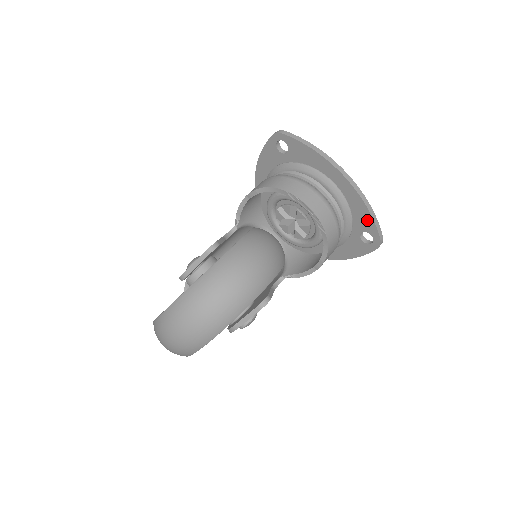
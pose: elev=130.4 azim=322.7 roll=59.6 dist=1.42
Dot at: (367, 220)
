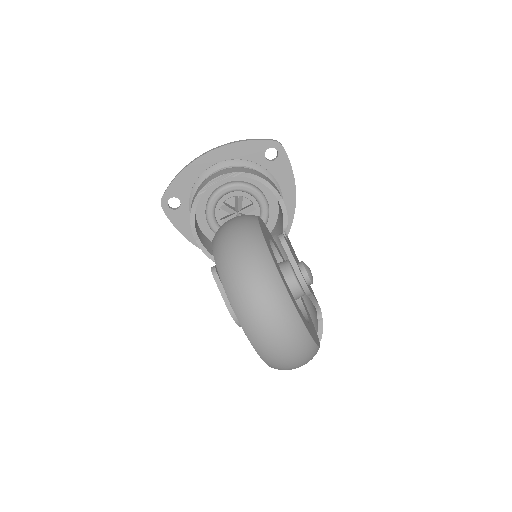
Dot at: (252, 147)
